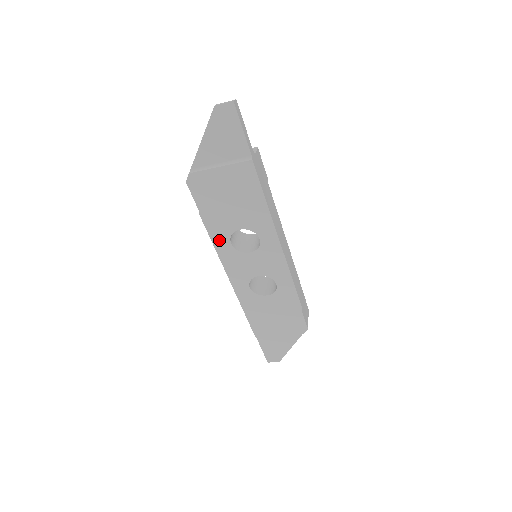
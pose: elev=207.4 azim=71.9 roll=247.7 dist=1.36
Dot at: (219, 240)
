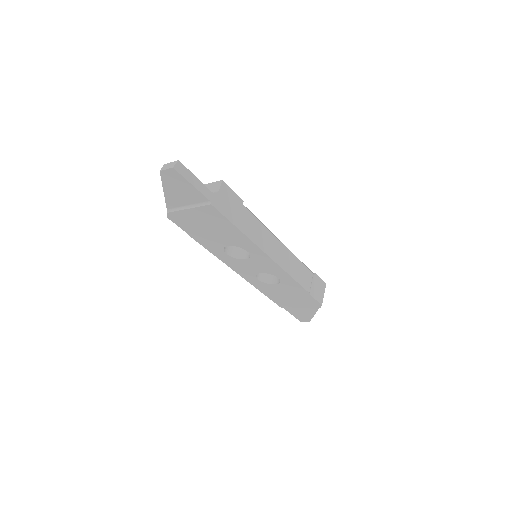
Dot at: (216, 251)
